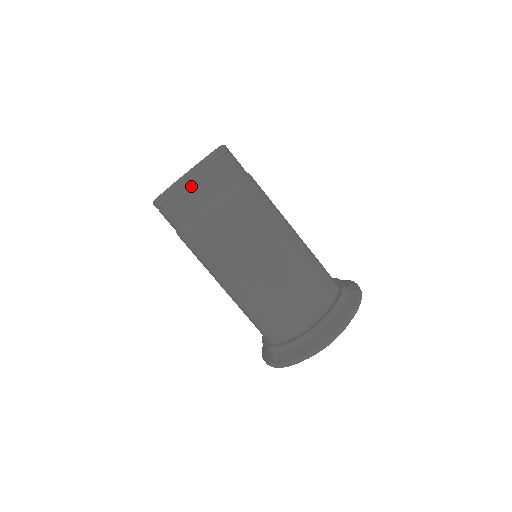
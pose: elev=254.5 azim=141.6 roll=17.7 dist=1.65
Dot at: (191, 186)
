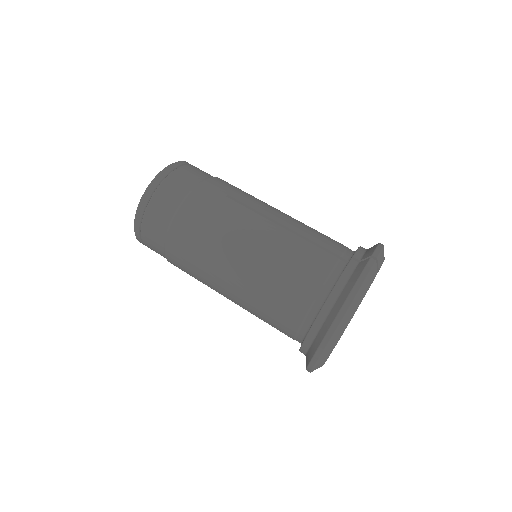
Dot at: (145, 216)
